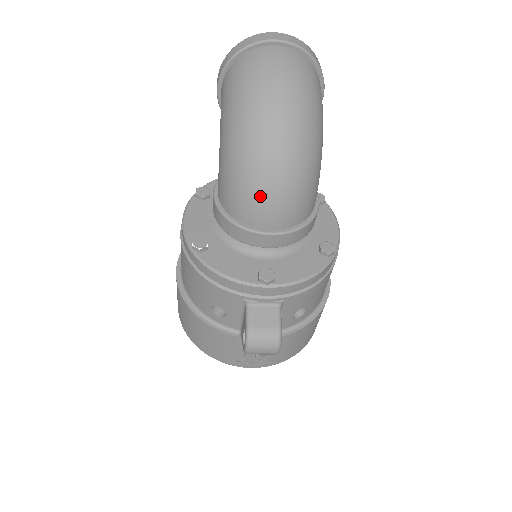
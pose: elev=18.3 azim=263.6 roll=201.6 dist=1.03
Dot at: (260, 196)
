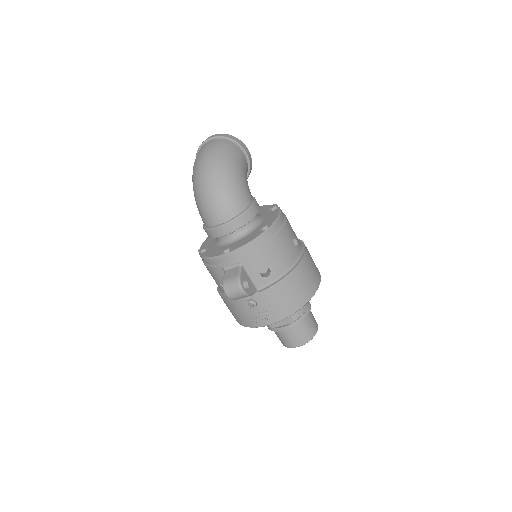
Dot at: (206, 208)
